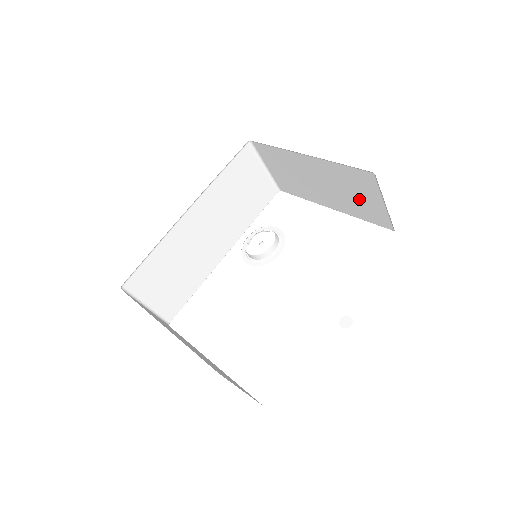
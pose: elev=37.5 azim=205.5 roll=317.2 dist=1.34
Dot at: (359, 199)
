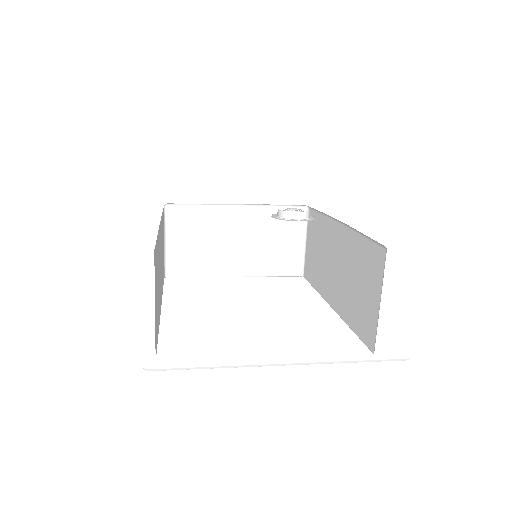
Dot at: (278, 247)
